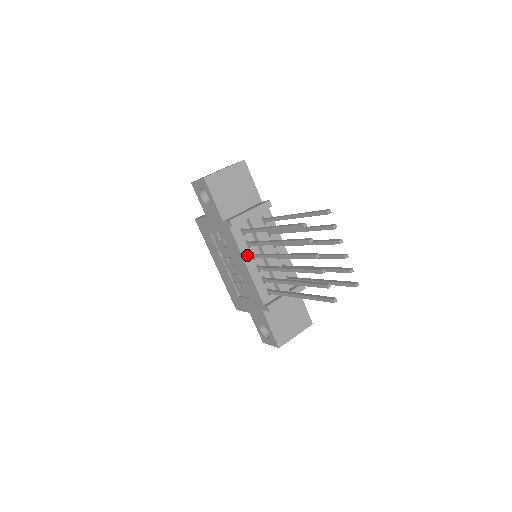
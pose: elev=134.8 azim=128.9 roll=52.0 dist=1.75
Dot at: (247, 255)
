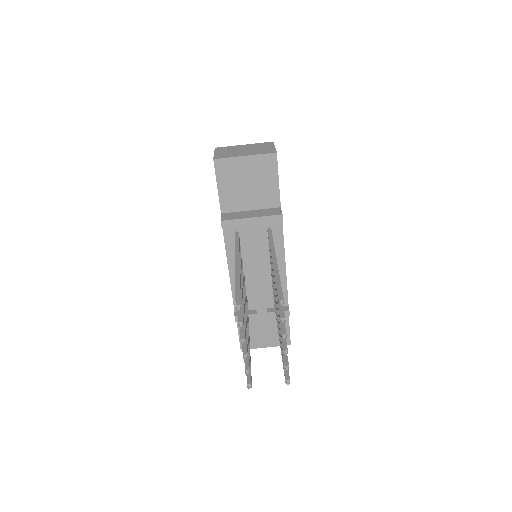
Dot at: (233, 259)
